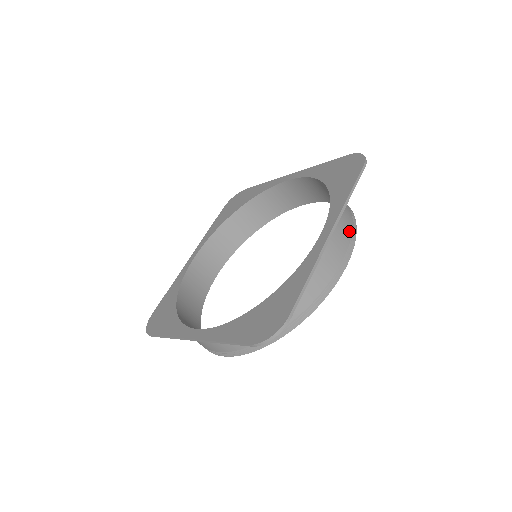
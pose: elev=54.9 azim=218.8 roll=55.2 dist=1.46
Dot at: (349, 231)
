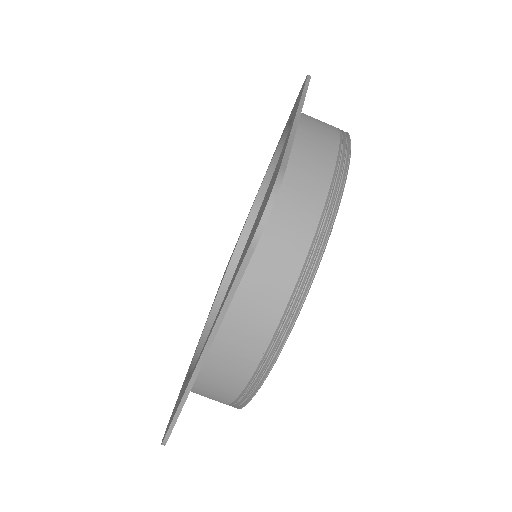
Dot at: (332, 126)
